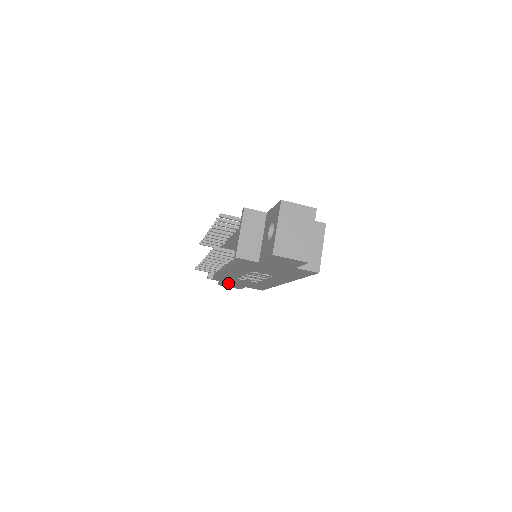
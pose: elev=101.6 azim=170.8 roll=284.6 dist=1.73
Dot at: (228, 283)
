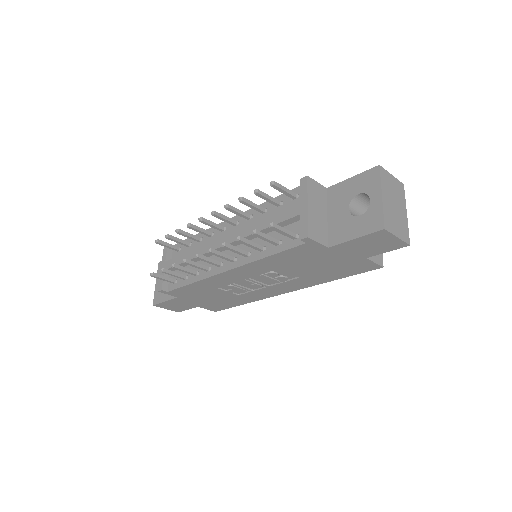
Dot at: (180, 300)
